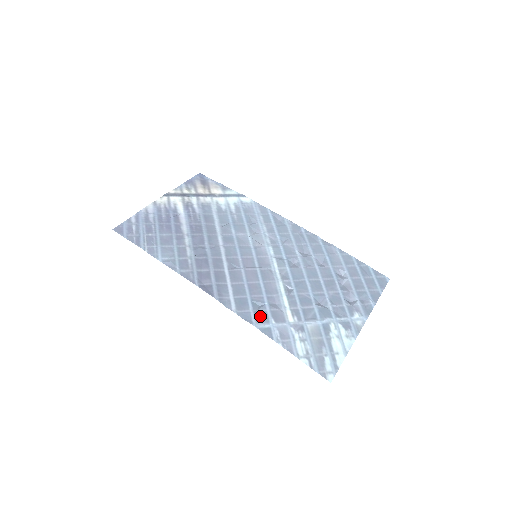
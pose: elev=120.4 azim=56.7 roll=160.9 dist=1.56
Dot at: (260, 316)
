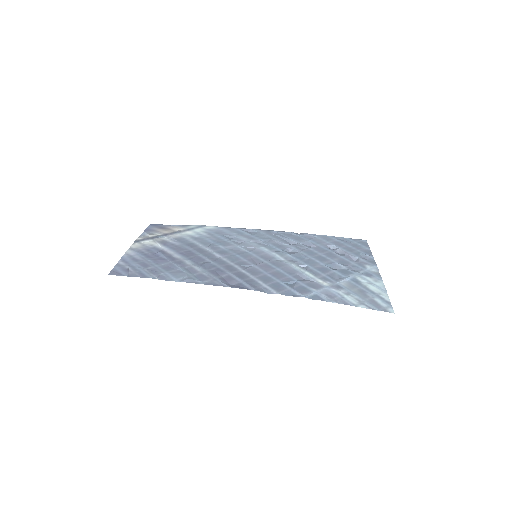
Dot at: (300, 290)
